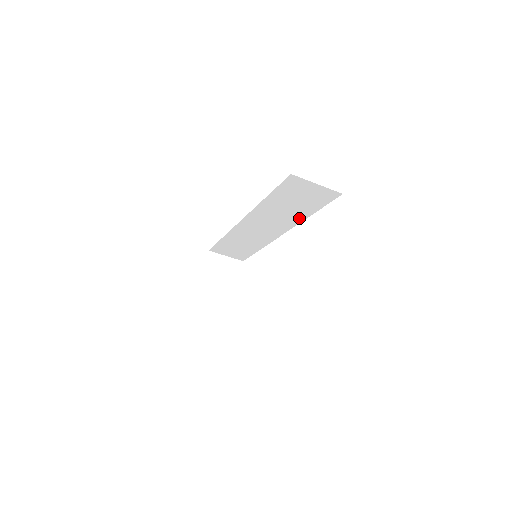
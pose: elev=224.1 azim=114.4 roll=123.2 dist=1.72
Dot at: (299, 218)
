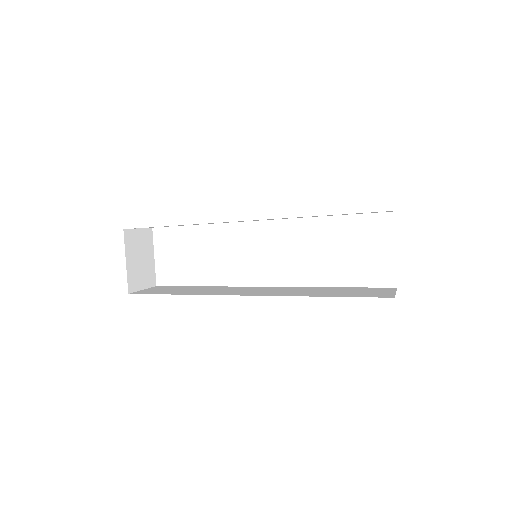
Dot at: occluded
